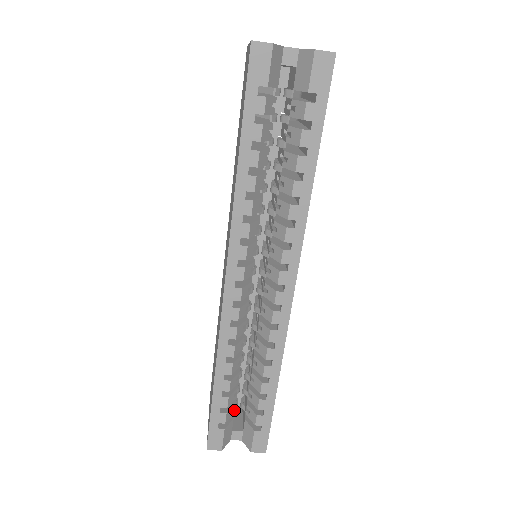
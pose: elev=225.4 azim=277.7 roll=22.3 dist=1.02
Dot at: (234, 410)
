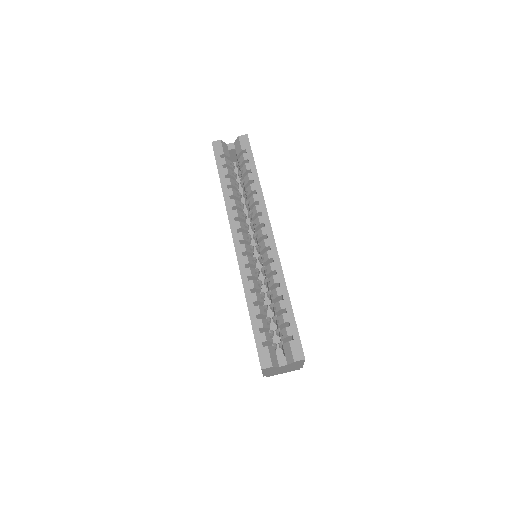
Dot at: occluded
